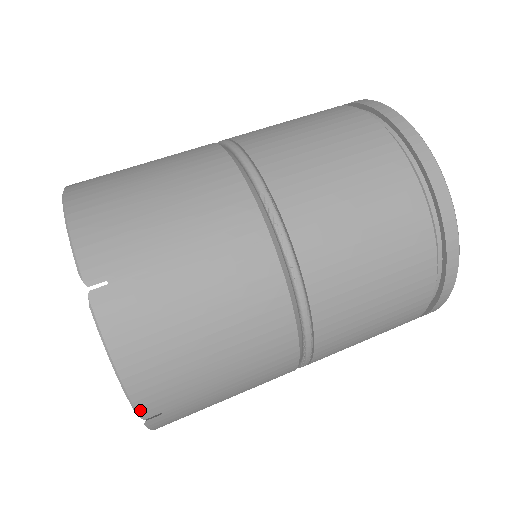
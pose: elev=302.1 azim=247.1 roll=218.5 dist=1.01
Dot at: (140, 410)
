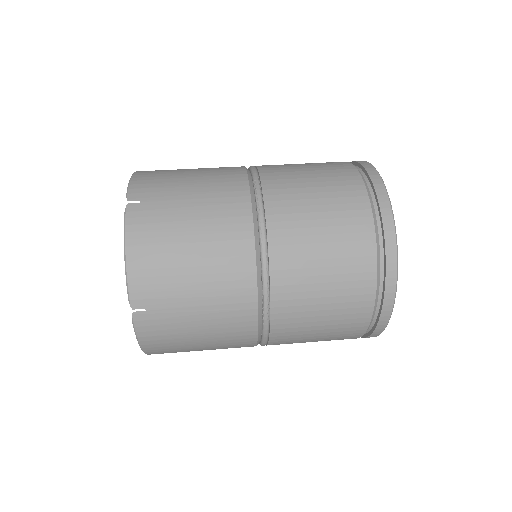
Dot at: (132, 296)
